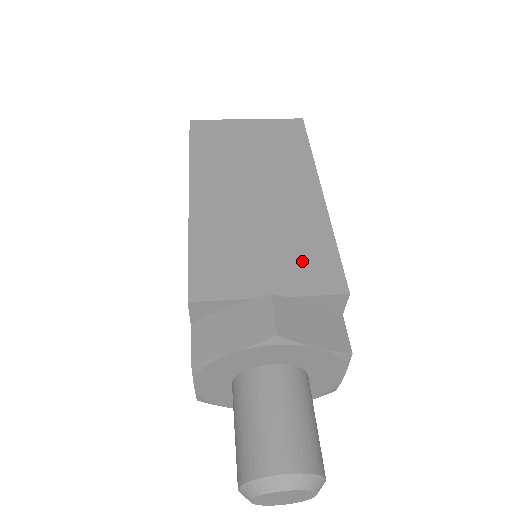
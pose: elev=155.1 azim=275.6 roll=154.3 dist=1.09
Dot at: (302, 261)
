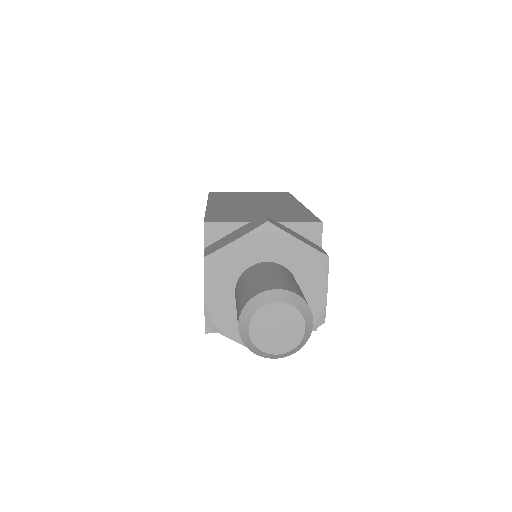
Dot at: (288, 216)
